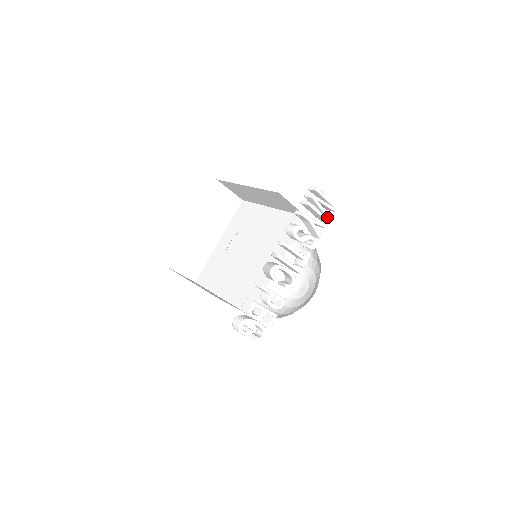
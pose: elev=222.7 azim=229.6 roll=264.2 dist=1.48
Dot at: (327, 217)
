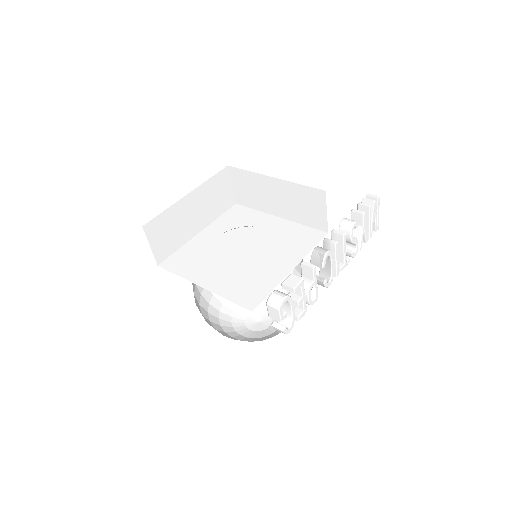
Dot at: (371, 232)
